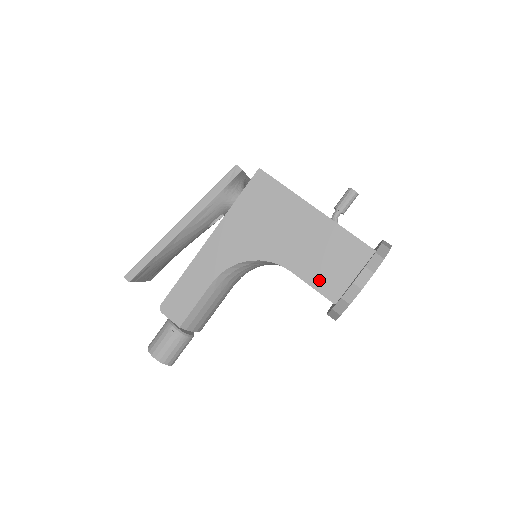
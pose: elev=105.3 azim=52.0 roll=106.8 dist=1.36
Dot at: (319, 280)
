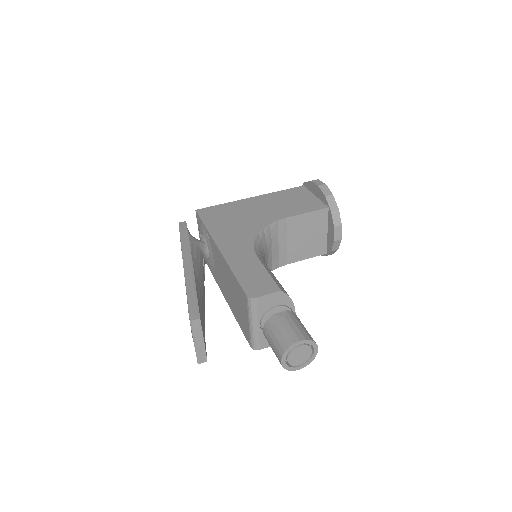
Dot at: (304, 209)
